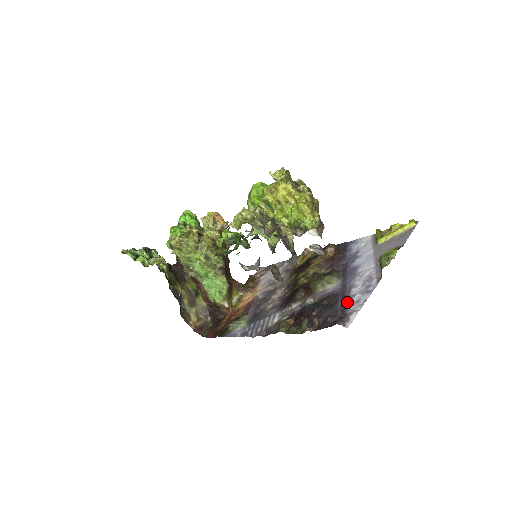
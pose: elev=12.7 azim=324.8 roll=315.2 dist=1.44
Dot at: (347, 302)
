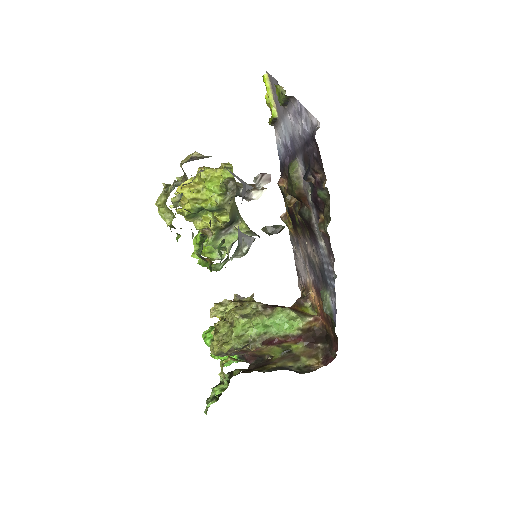
Dot at: (307, 137)
